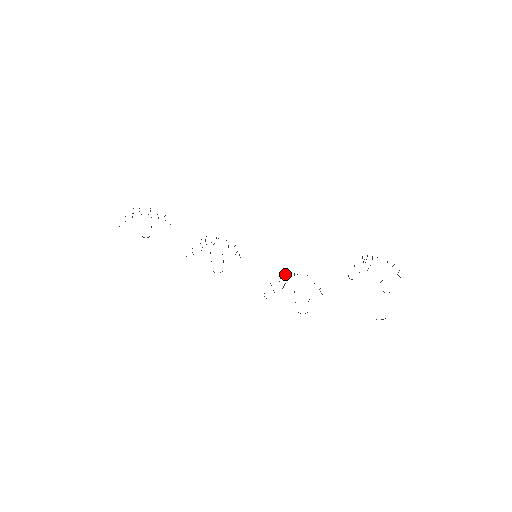
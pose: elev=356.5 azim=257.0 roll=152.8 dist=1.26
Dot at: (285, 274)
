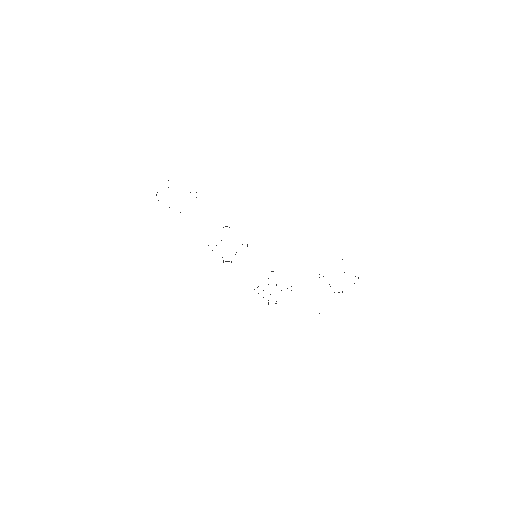
Dot at: occluded
